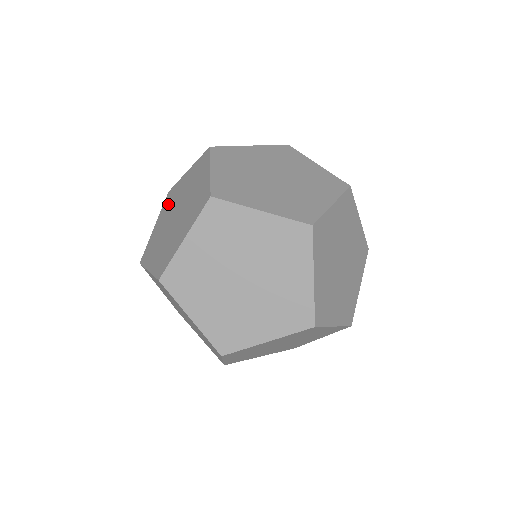
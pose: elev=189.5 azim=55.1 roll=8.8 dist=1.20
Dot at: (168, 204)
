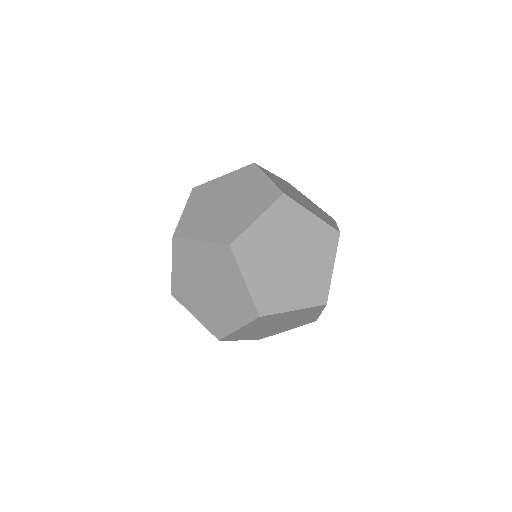
Dot at: (201, 196)
